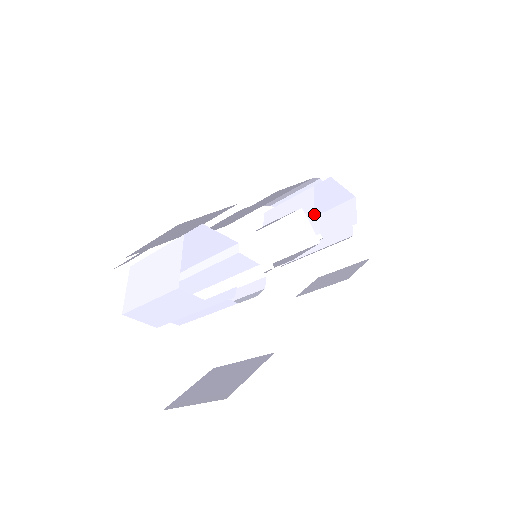
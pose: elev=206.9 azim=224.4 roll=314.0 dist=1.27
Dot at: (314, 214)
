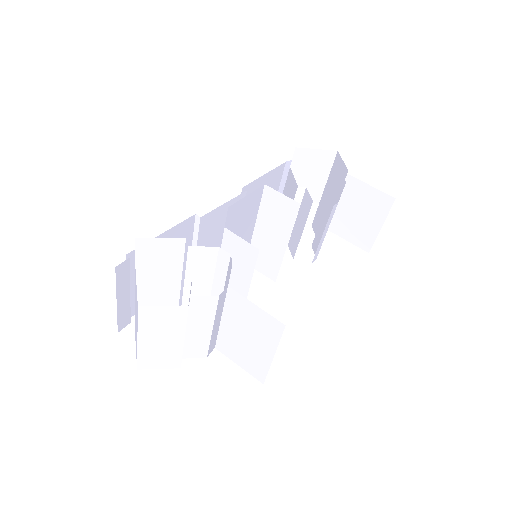
Dot at: (300, 189)
